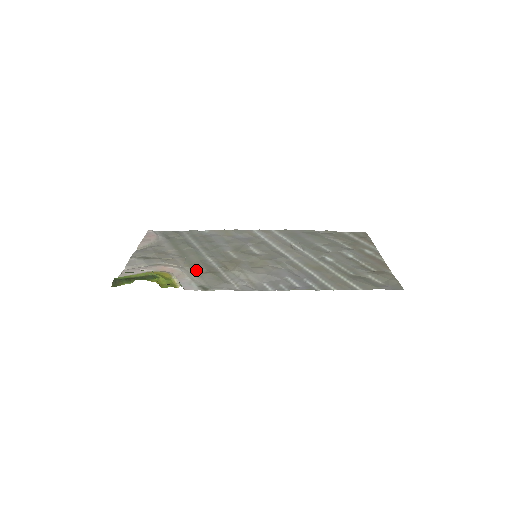
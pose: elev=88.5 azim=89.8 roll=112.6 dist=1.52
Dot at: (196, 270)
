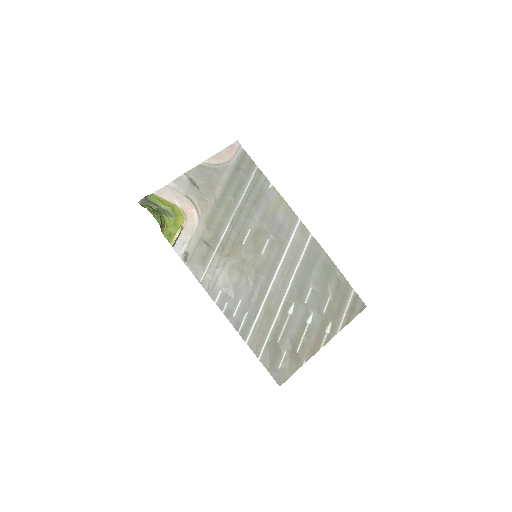
Dot at: (204, 232)
